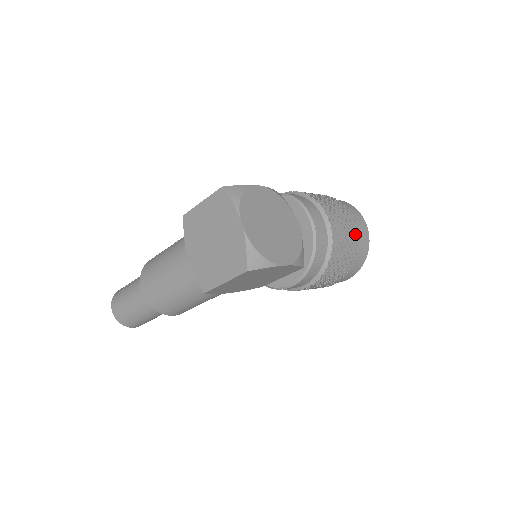
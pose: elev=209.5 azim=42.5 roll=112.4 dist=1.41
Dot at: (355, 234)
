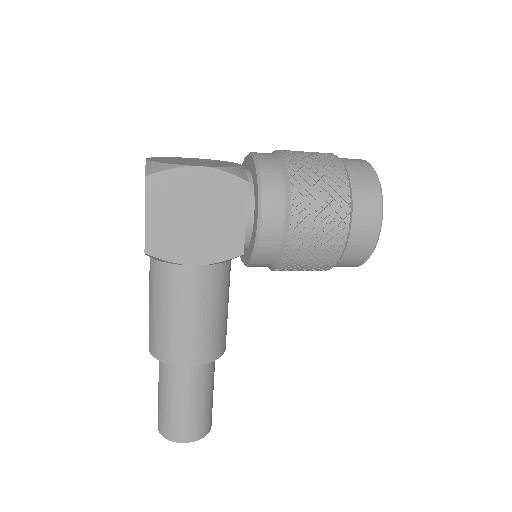
Dot at: (332, 157)
